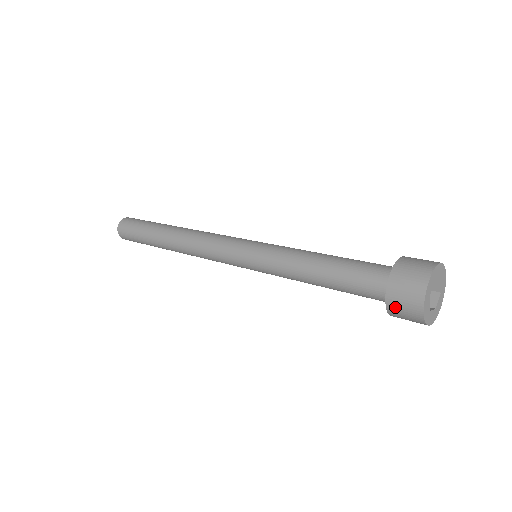
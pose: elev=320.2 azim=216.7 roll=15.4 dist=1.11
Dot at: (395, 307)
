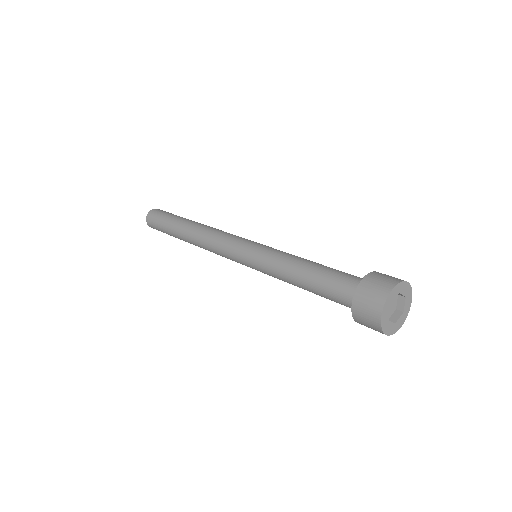
Dot at: (359, 309)
